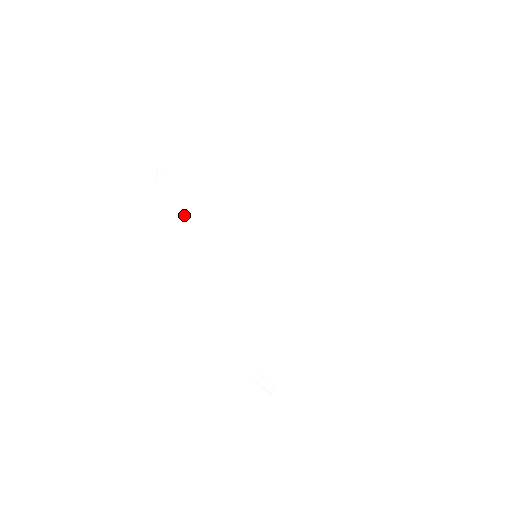
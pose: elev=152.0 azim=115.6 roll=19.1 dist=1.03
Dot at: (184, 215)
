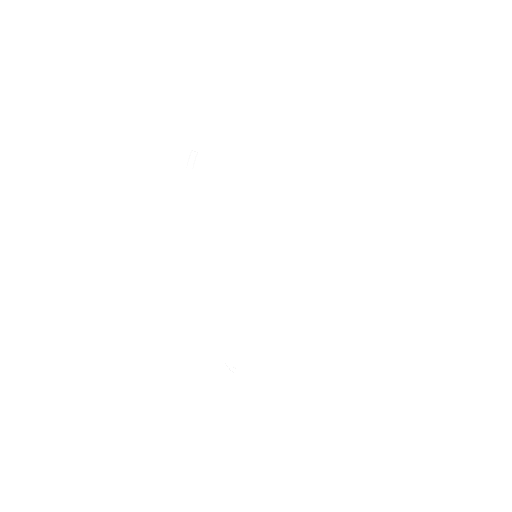
Dot at: (205, 212)
